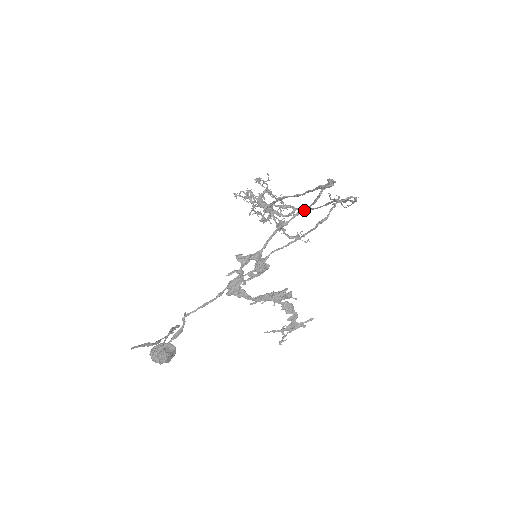
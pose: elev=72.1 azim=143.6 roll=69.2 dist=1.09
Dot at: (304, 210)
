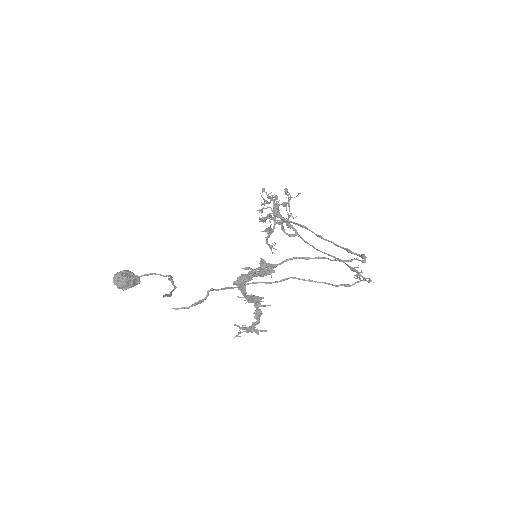
Dot at: occluded
